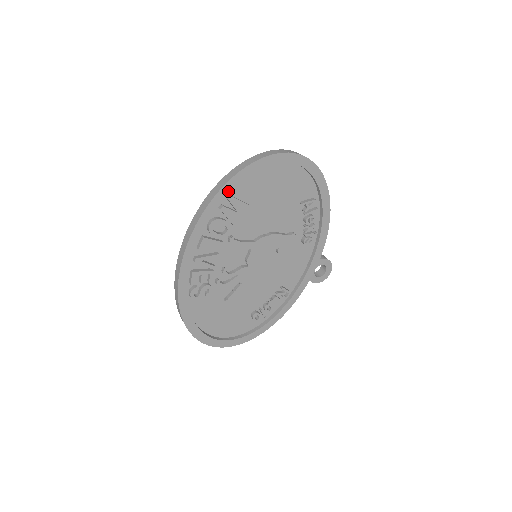
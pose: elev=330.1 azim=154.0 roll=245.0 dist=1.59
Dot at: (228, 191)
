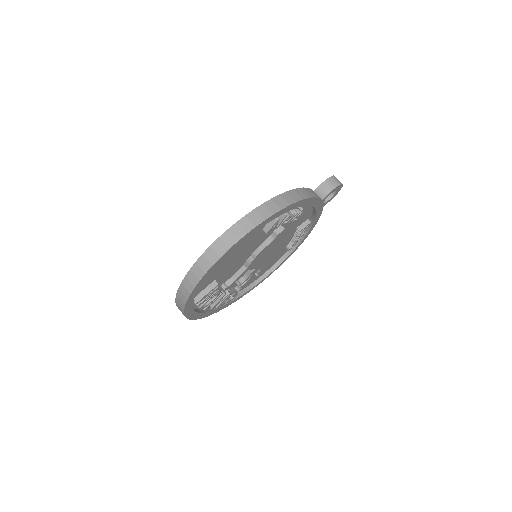
Dot at: (191, 307)
